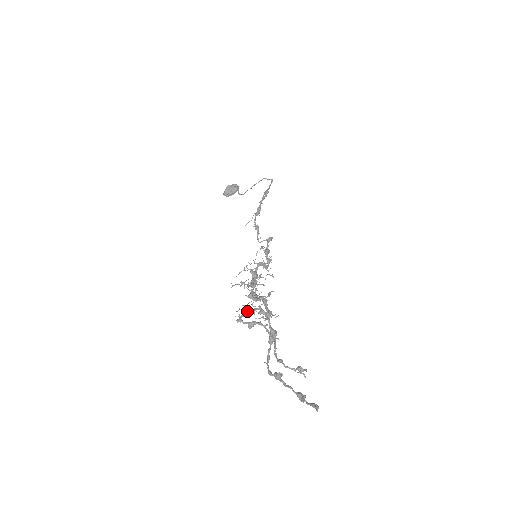
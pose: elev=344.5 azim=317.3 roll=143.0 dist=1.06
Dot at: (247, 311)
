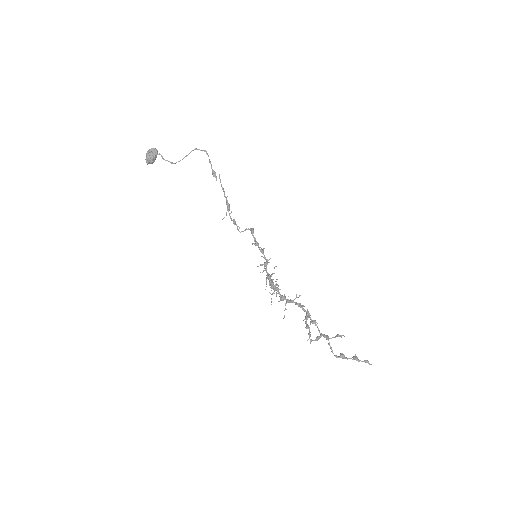
Dot at: (306, 328)
